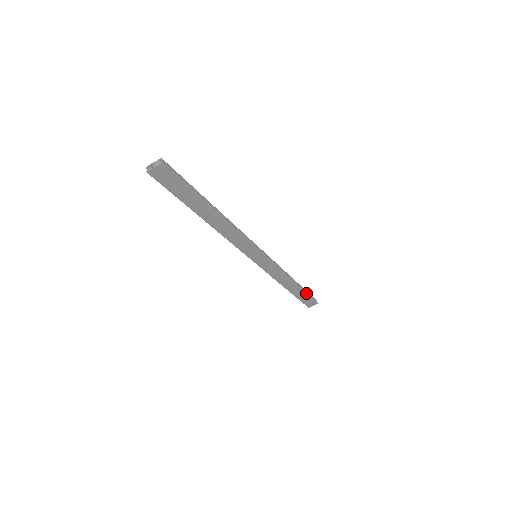
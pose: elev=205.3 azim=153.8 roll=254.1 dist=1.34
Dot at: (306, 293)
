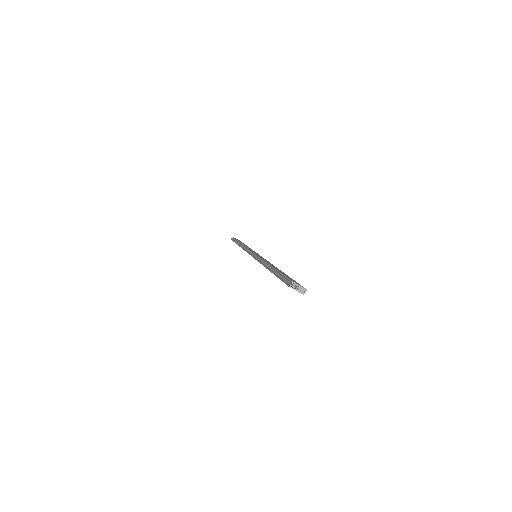
Dot at: occluded
